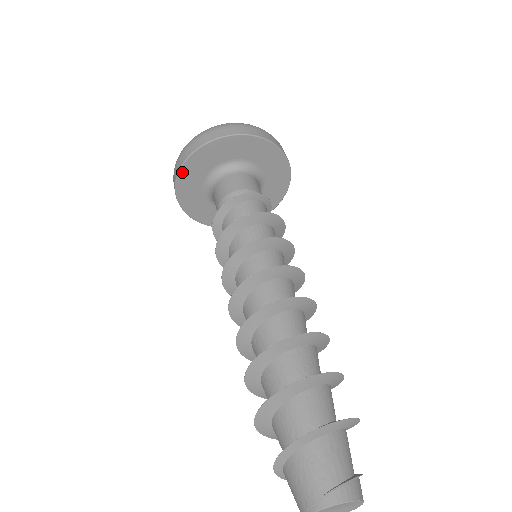
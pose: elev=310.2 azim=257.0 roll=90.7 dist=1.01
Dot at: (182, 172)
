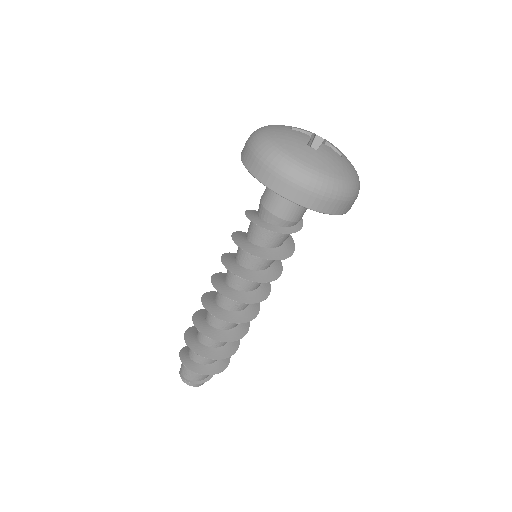
Dot at: occluded
